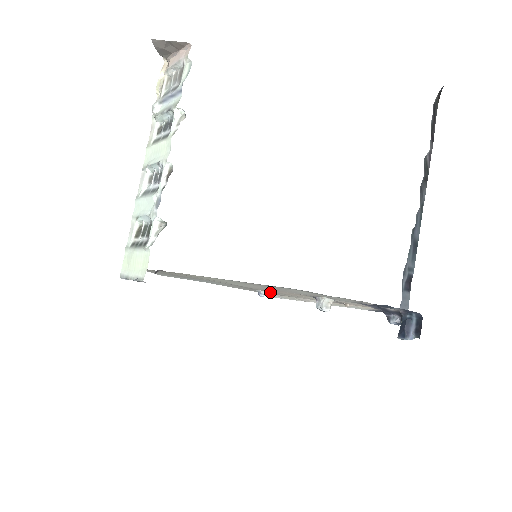
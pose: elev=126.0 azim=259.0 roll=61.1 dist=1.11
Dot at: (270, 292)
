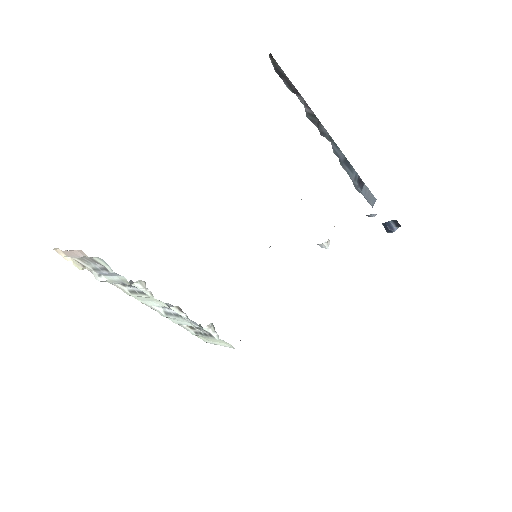
Dot at: occluded
